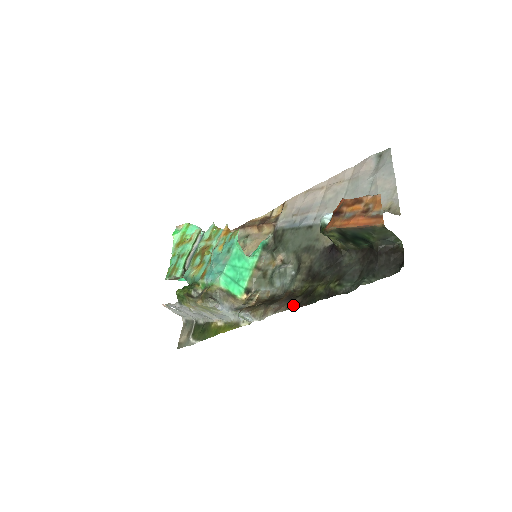
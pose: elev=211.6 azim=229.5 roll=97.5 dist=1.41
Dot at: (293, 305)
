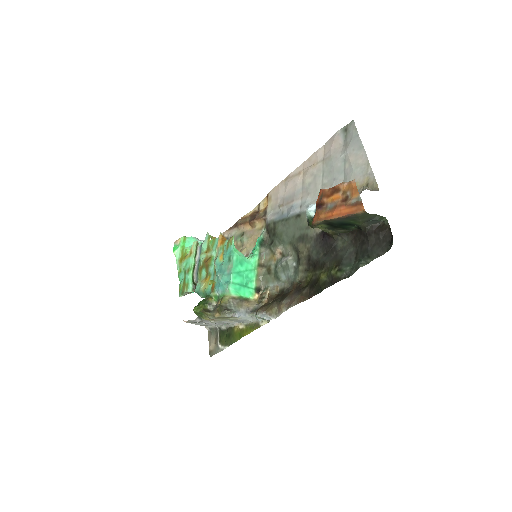
Dot at: (303, 298)
